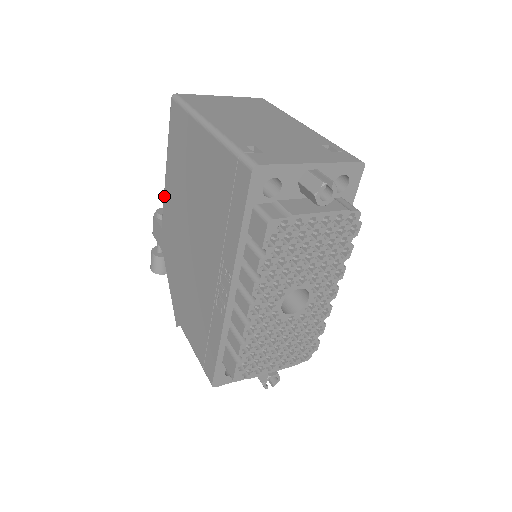
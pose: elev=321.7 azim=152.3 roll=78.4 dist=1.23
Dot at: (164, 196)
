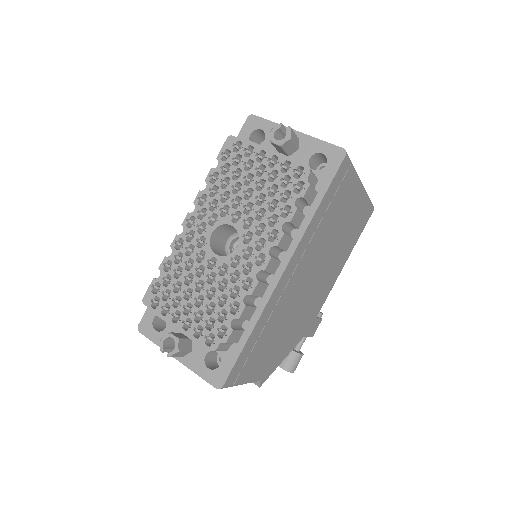
Dot at: occluded
